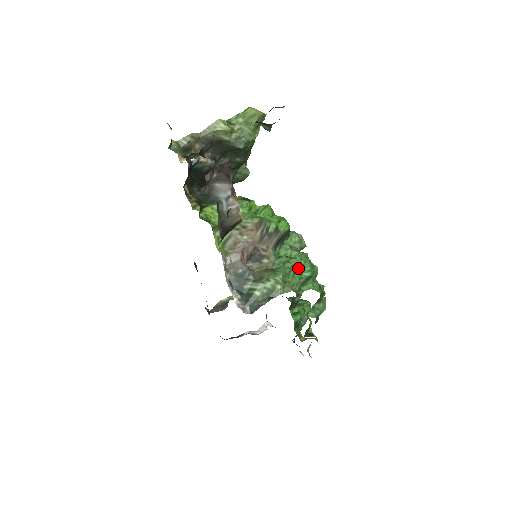
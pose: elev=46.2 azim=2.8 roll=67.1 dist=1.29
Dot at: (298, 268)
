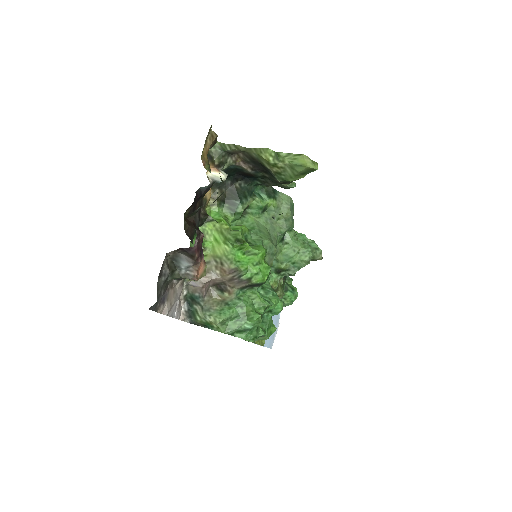
Dot at: (245, 318)
